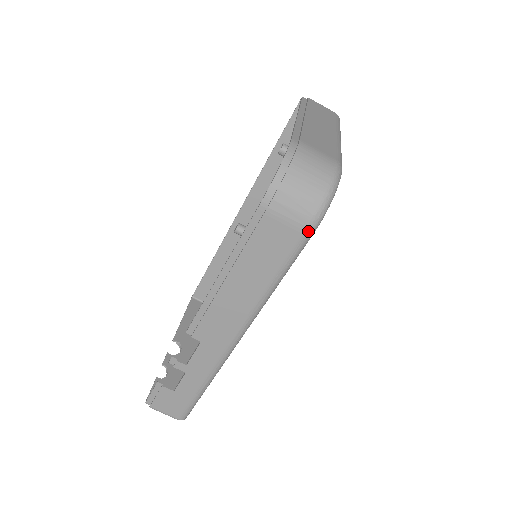
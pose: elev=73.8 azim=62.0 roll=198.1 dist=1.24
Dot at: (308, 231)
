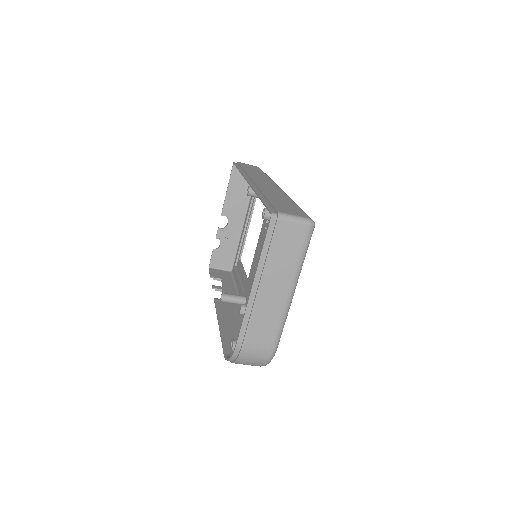
Dot at: occluded
